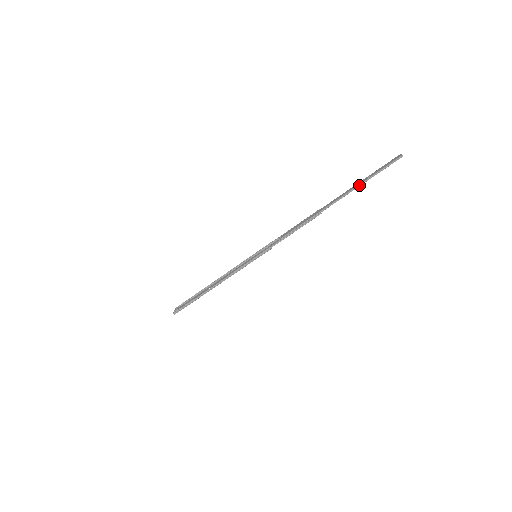
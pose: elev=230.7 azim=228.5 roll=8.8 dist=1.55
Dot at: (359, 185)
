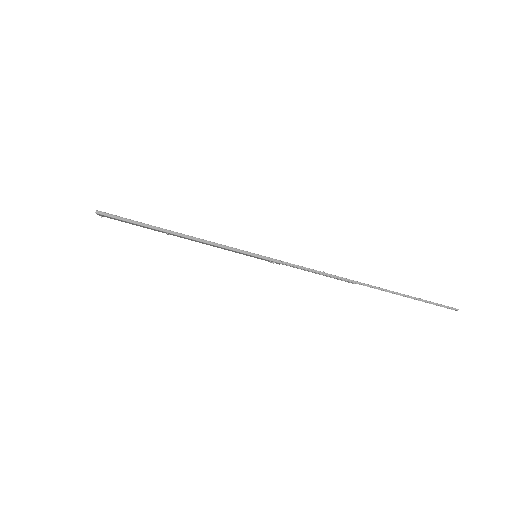
Dot at: (408, 295)
